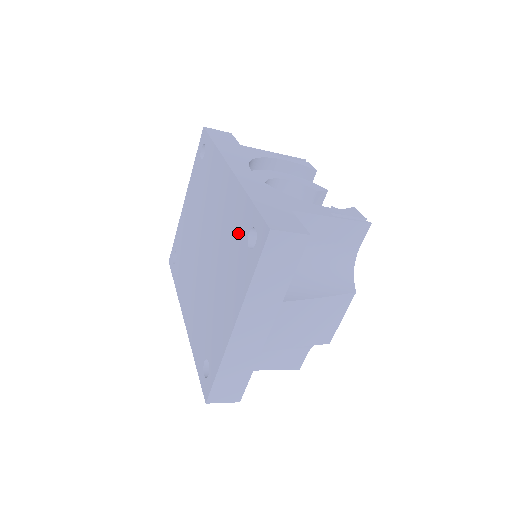
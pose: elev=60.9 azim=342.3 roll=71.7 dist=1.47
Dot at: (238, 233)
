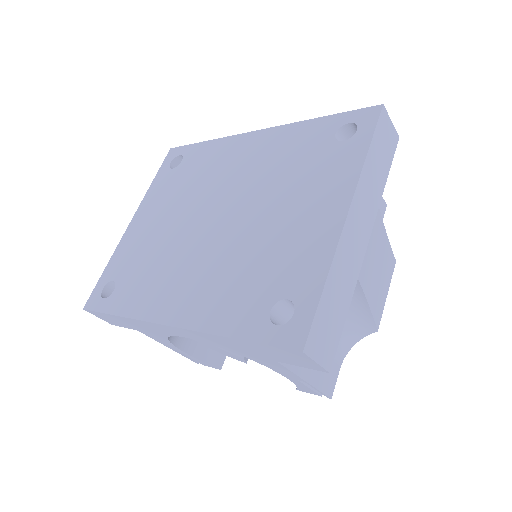
Dot at: (309, 149)
